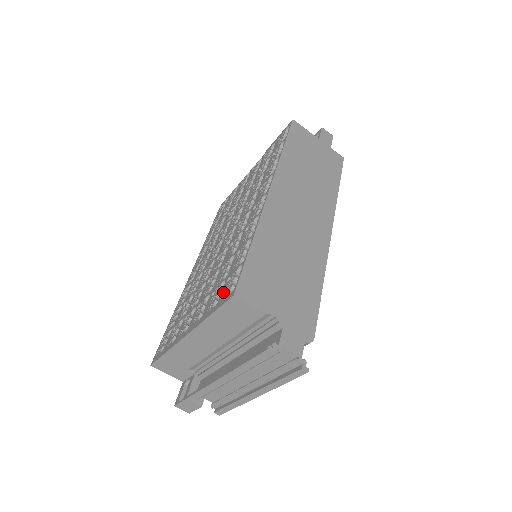
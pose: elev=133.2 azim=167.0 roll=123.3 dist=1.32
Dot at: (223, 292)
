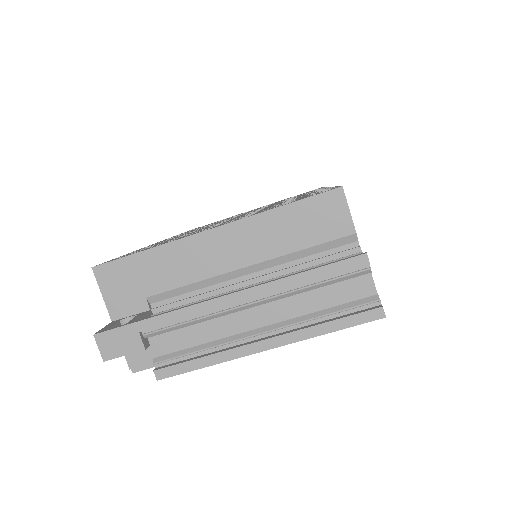
Dot at: (302, 198)
